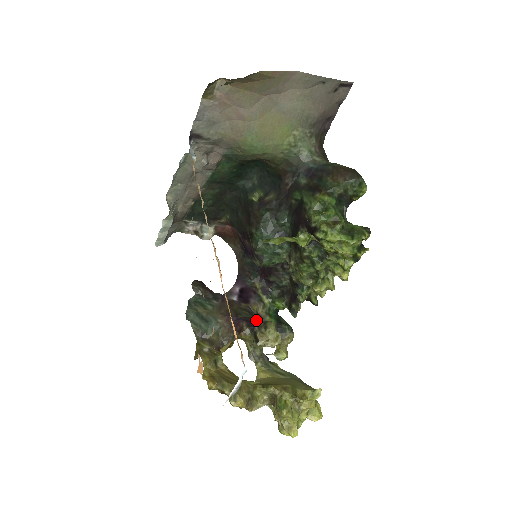
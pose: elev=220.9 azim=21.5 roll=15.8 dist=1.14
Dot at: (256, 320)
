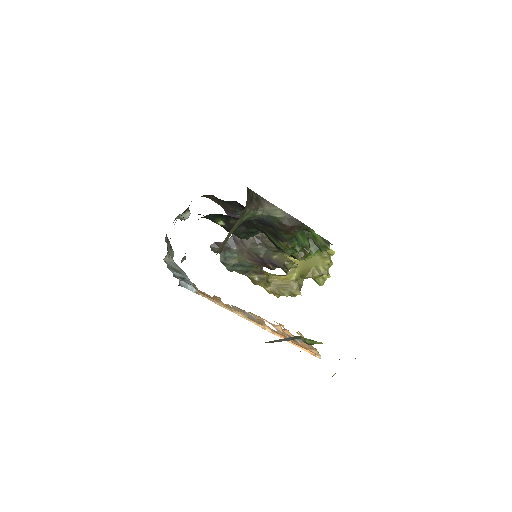
Dot at: (274, 258)
